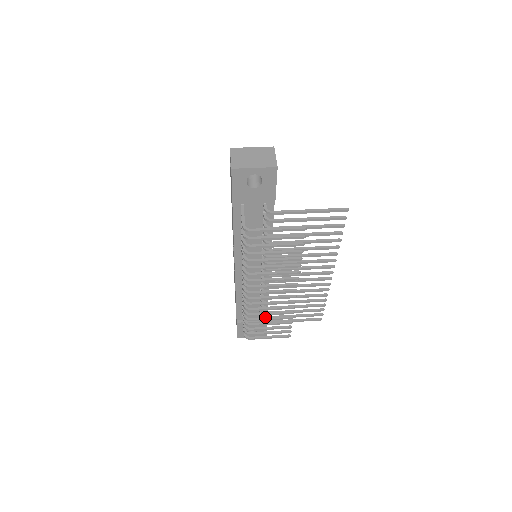
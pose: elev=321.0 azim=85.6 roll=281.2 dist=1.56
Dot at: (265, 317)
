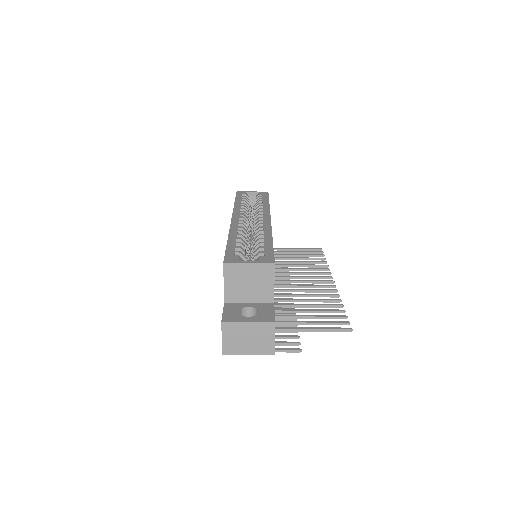
Dot at: occluded
